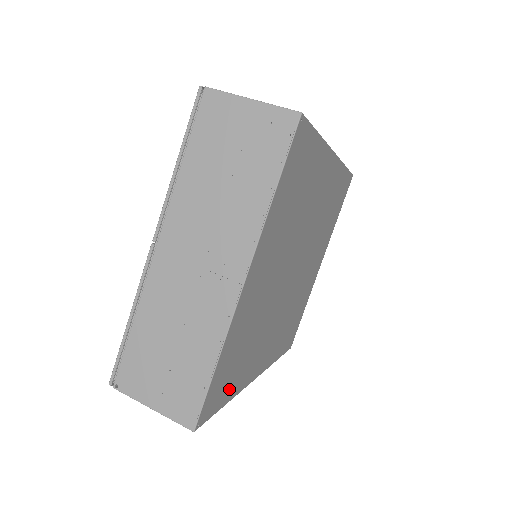
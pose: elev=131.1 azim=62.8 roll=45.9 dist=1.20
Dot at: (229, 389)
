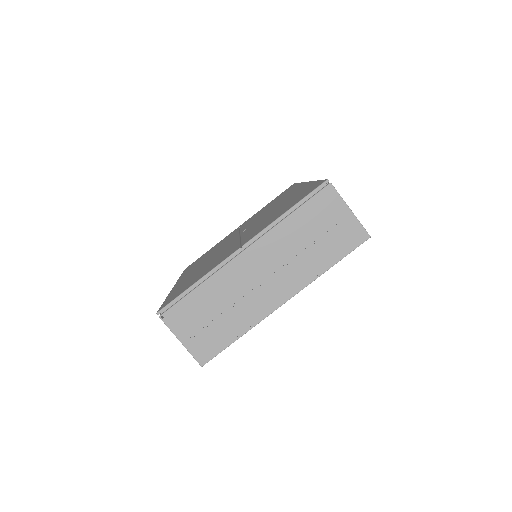
Dot at: occluded
